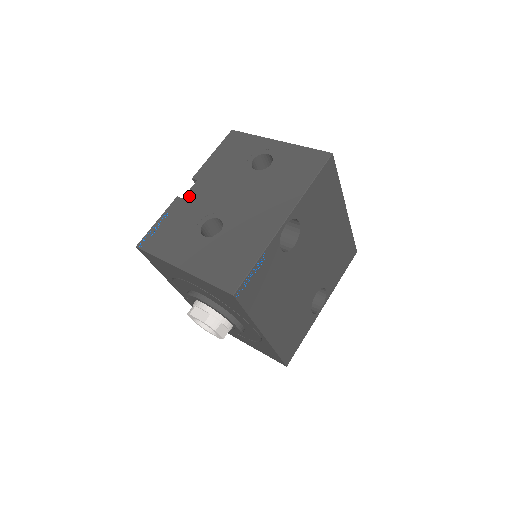
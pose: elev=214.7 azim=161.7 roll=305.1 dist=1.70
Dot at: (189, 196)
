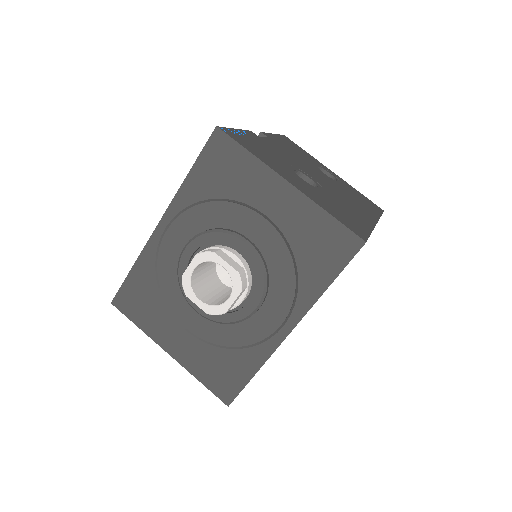
Dot at: (266, 140)
